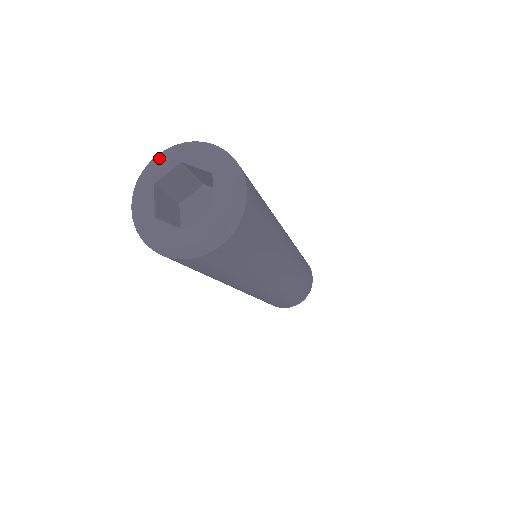
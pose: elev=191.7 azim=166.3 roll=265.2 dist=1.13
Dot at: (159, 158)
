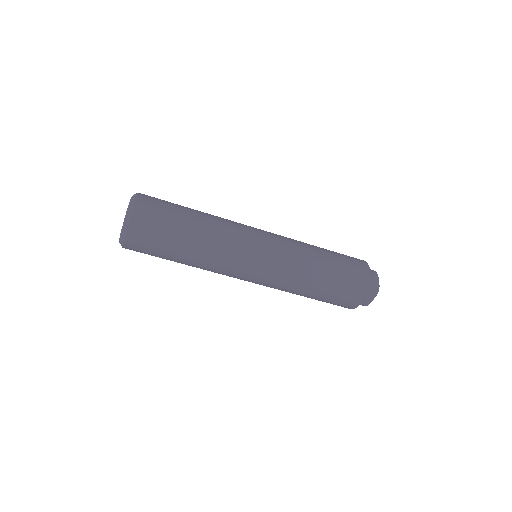
Dot at: occluded
